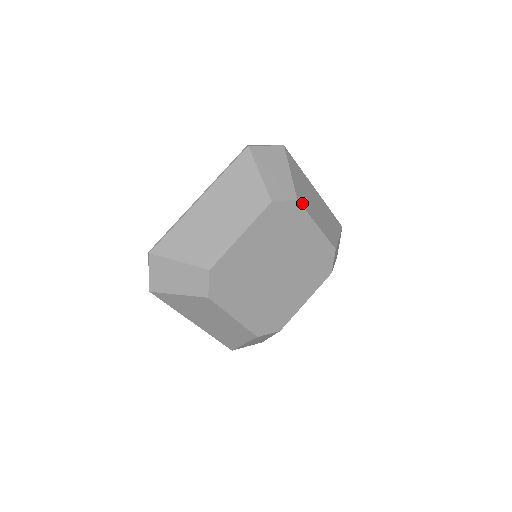
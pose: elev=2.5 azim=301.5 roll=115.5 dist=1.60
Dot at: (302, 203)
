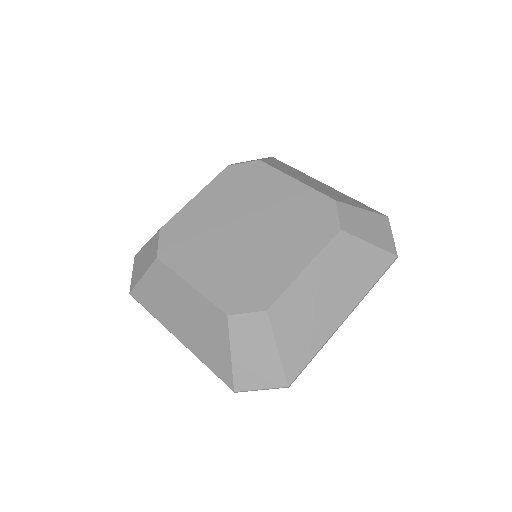
Dot at: (270, 165)
